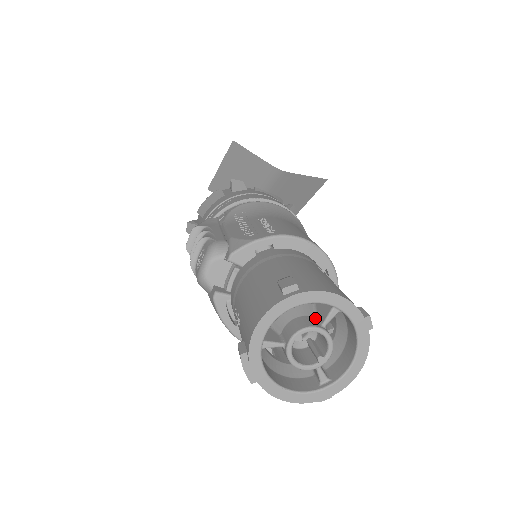
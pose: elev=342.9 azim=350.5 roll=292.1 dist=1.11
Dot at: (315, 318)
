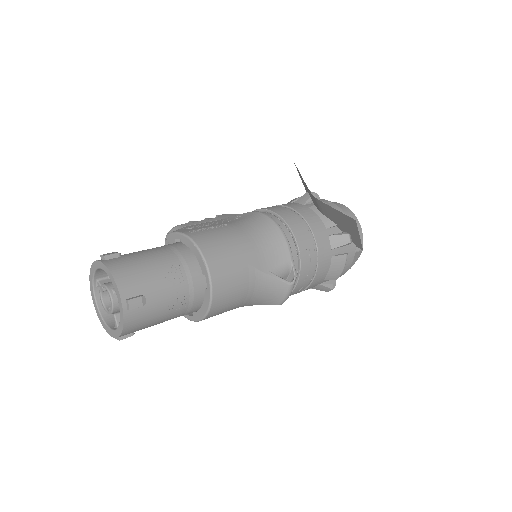
Dot at: occluded
